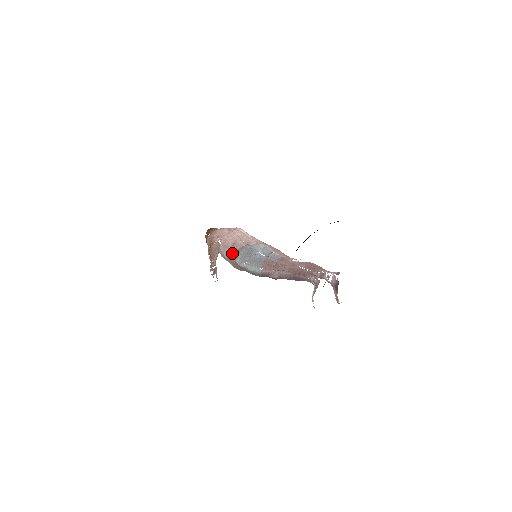
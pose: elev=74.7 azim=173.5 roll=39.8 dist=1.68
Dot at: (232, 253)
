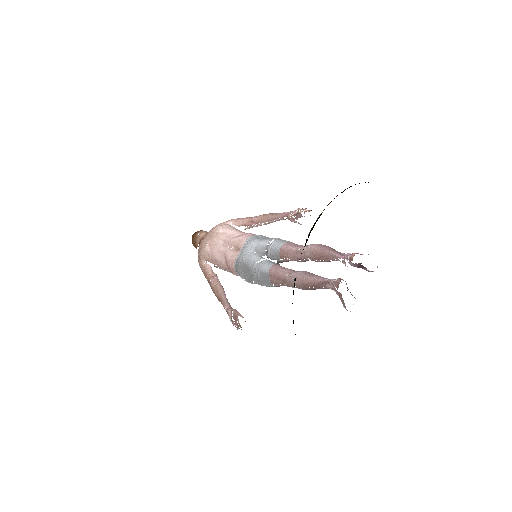
Dot at: (233, 274)
